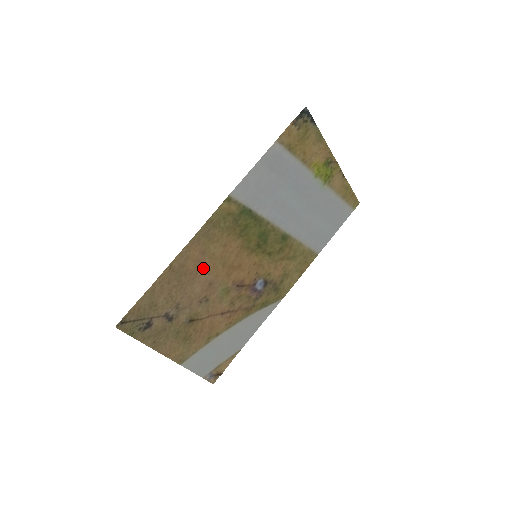
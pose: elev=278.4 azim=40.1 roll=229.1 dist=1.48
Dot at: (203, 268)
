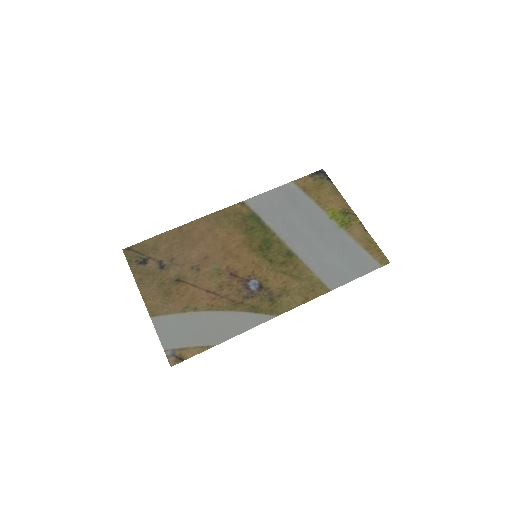
Dot at: (205, 242)
